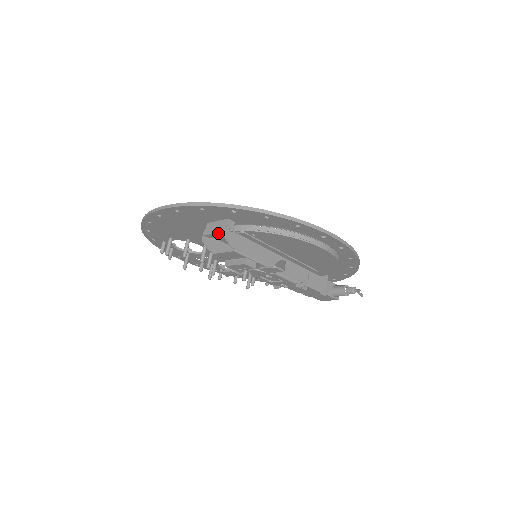
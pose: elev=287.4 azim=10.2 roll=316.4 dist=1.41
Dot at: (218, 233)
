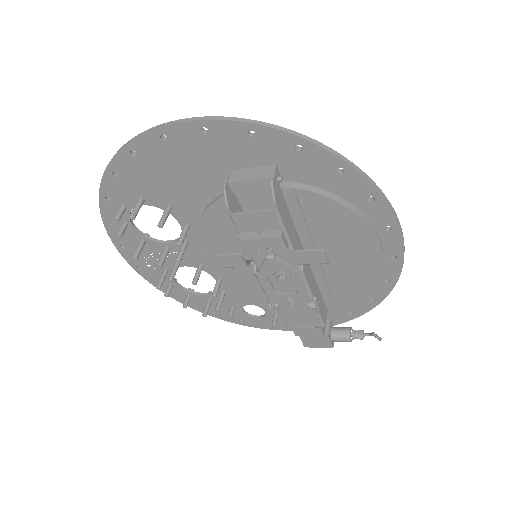
Dot at: (256, 180)
